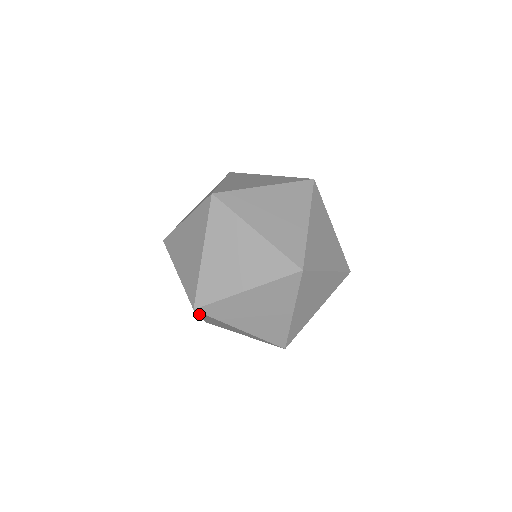
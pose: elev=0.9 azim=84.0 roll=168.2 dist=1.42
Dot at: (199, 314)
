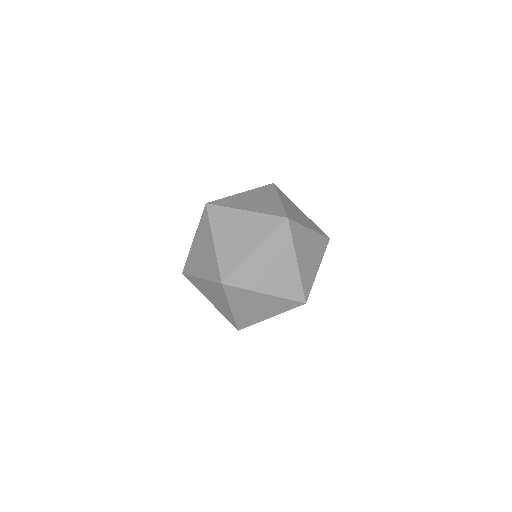
Dot at: (211, 282)
